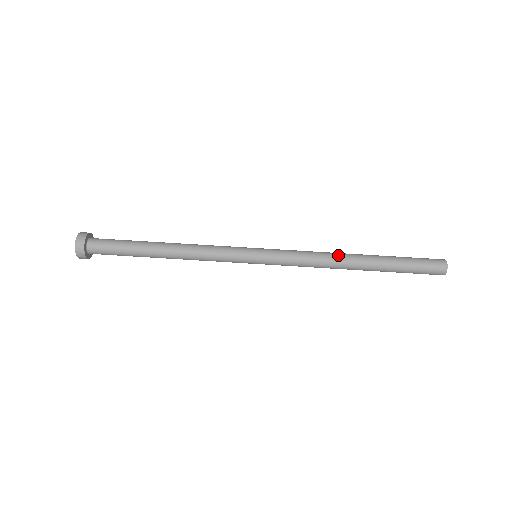
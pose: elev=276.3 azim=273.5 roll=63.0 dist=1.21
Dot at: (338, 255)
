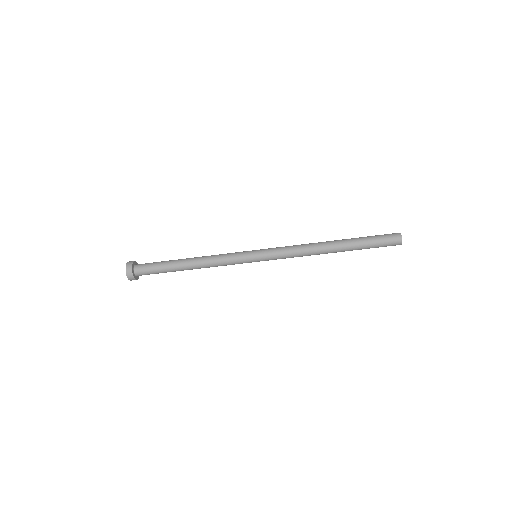
Dot at: (317, 251)
